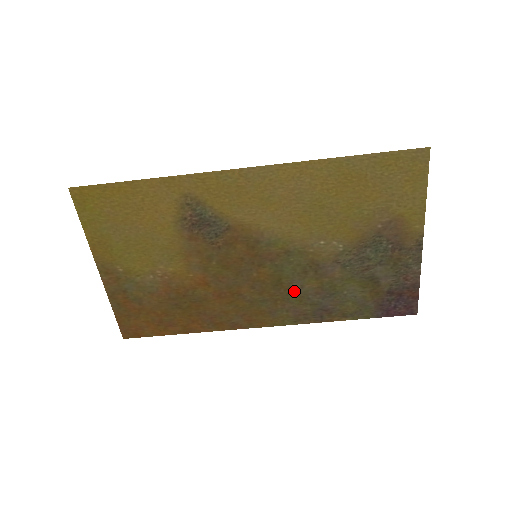
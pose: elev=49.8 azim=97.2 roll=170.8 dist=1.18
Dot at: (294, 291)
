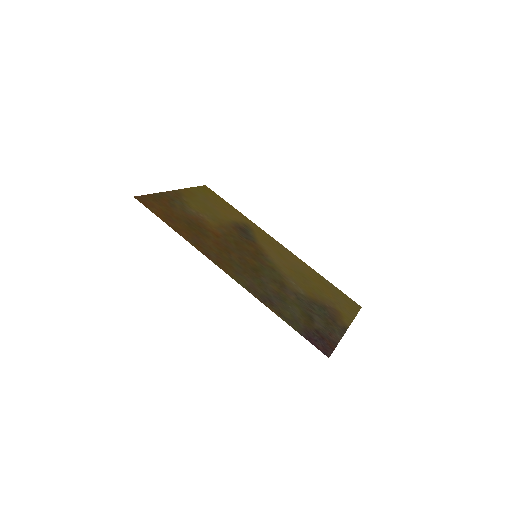
Dot at: (261, 280)
